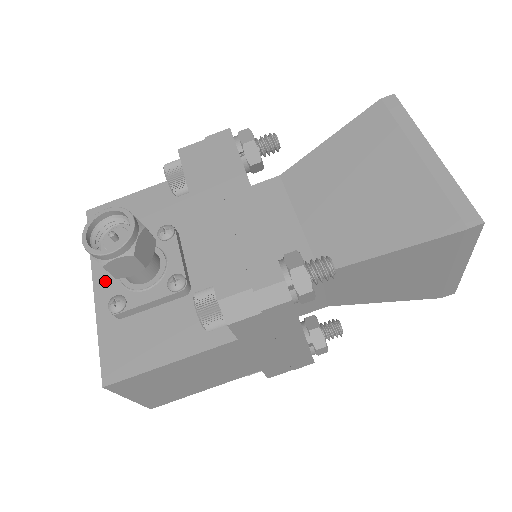
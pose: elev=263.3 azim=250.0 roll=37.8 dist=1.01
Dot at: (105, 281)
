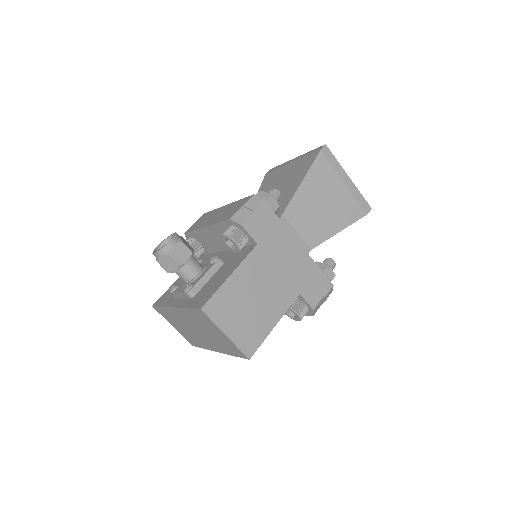
Dot at: (178, 301)
